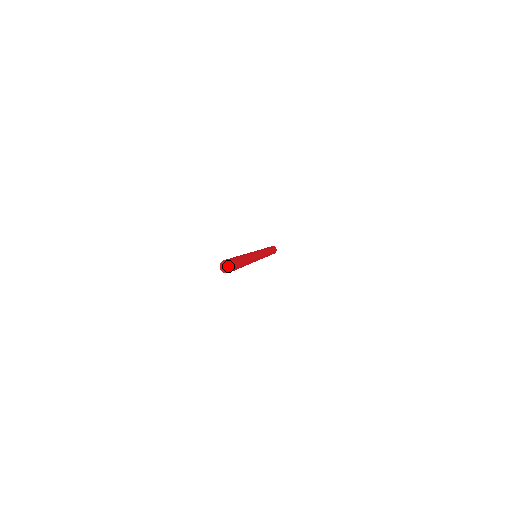
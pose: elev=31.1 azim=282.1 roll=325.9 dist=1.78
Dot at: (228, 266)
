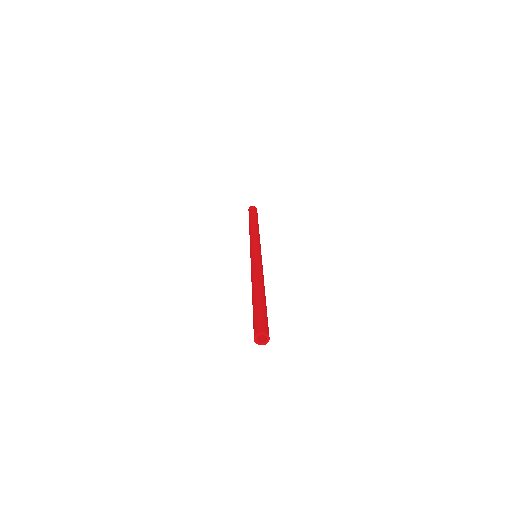
Dot at: occluded
